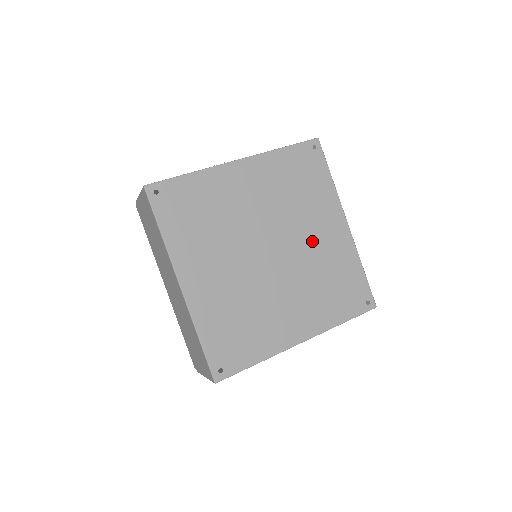
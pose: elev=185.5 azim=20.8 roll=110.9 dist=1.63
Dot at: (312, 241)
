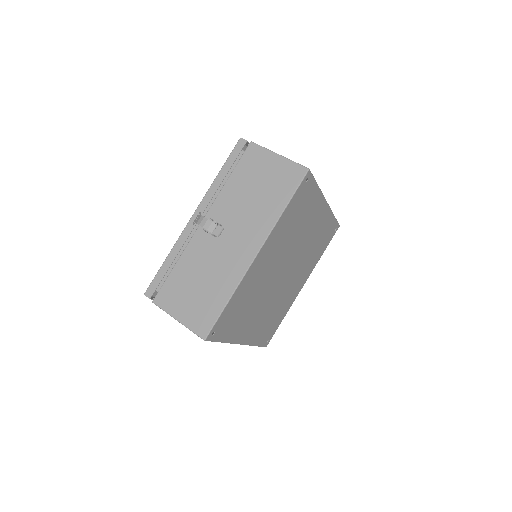
Dot at: (307, 239)
